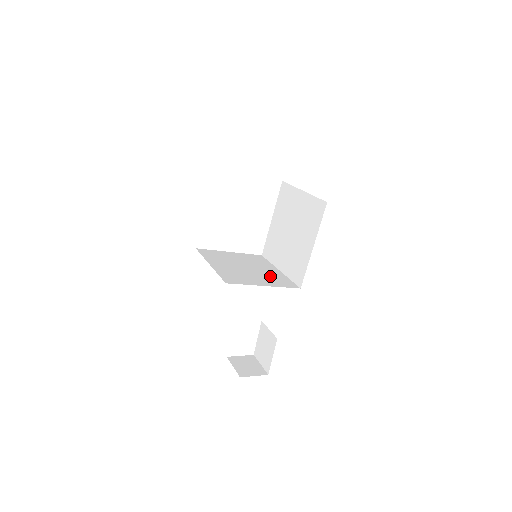
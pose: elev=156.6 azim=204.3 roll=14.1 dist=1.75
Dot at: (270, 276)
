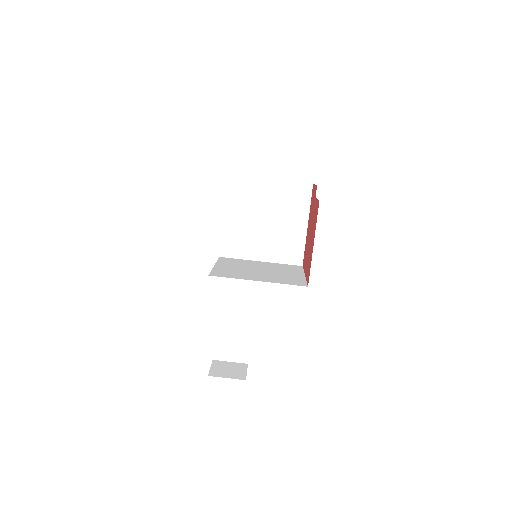
Dot at: (279, 268)
